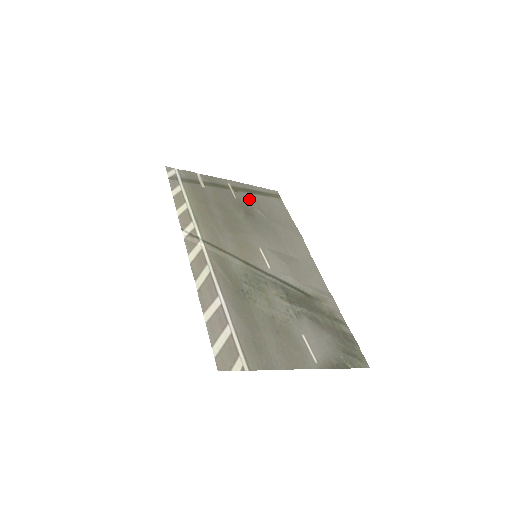
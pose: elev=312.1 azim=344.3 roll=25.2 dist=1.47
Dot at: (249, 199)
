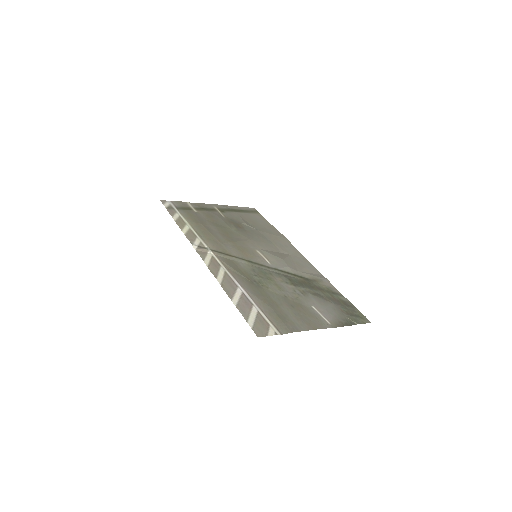
Dot at: (235, 216)
